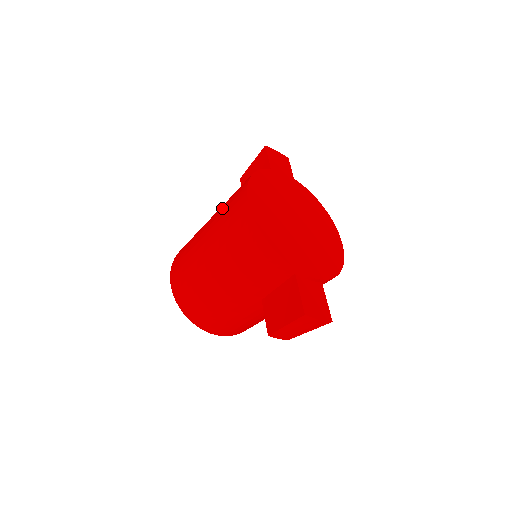
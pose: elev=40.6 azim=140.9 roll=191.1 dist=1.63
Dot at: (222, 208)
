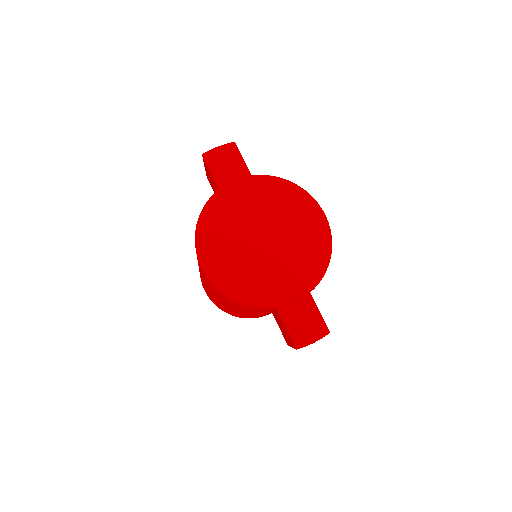
Dot at: occluded
